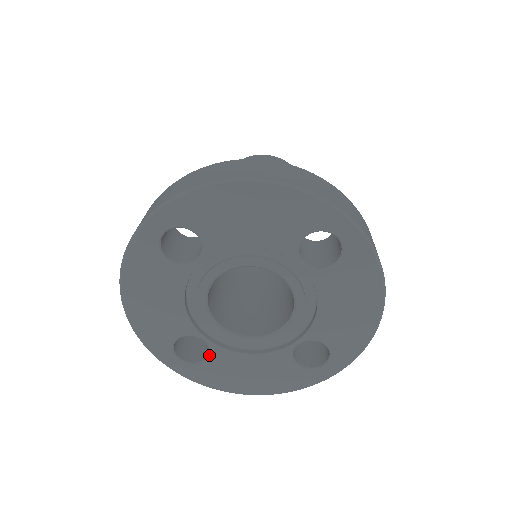
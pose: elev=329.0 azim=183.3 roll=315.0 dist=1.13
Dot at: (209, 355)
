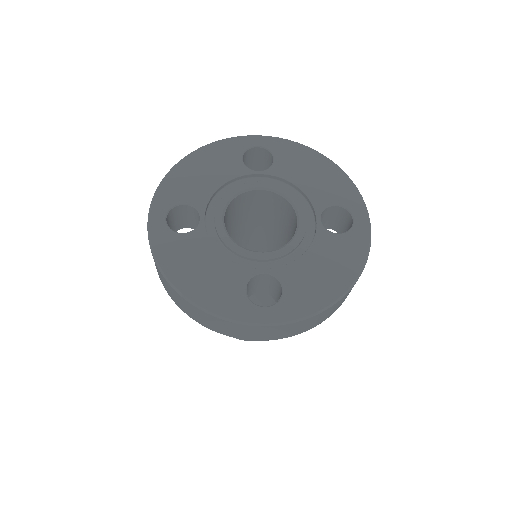
Dot at: (280, 282)
